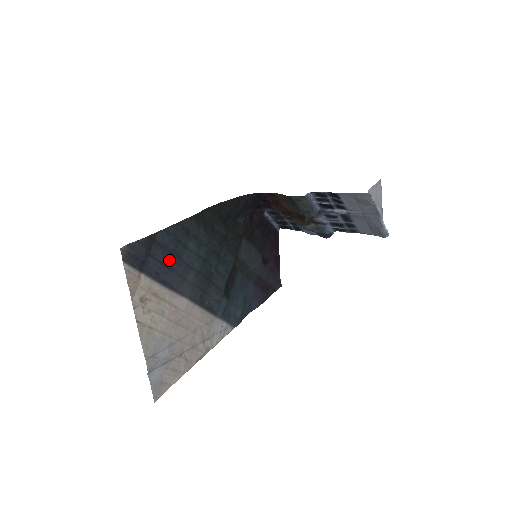
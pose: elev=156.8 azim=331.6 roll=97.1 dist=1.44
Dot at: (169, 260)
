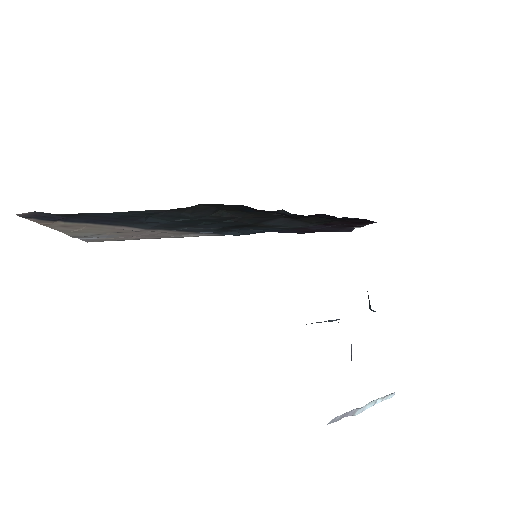
Dot at: (112, 219)
